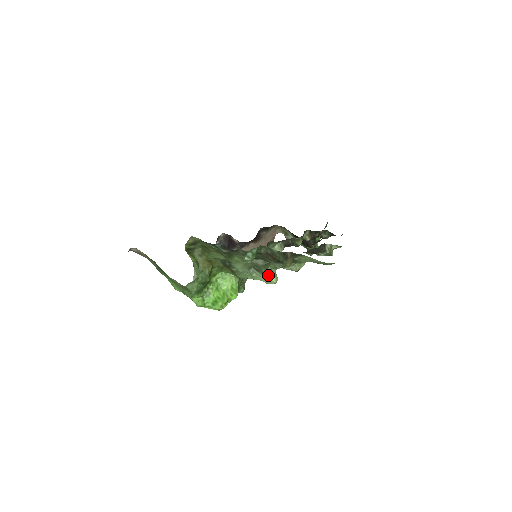
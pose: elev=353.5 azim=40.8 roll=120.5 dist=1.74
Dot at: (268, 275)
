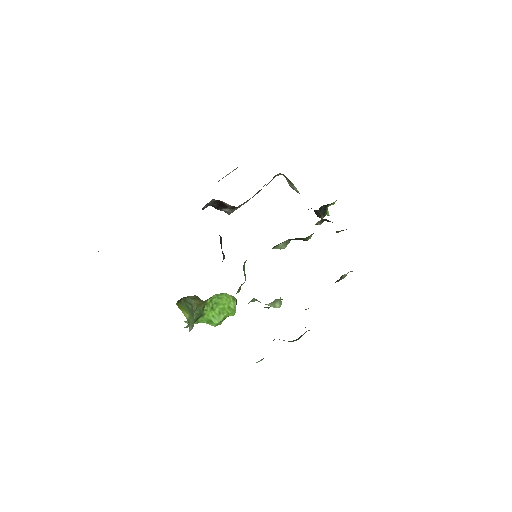
Dot at: (272, 304)
